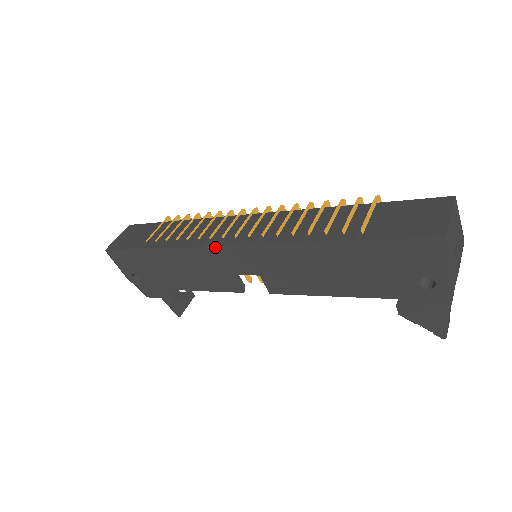
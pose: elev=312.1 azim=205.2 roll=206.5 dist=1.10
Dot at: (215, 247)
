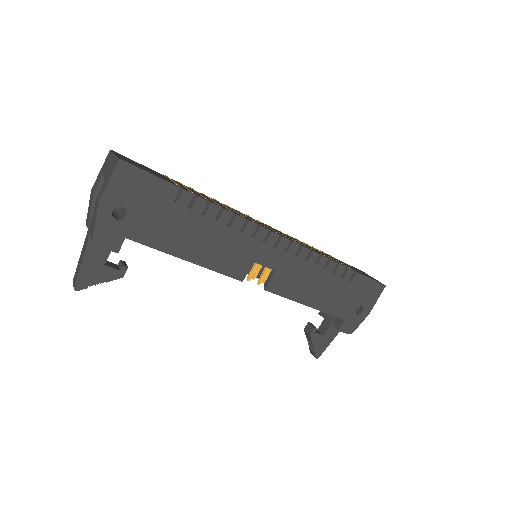
Dot at: (268, 231)
